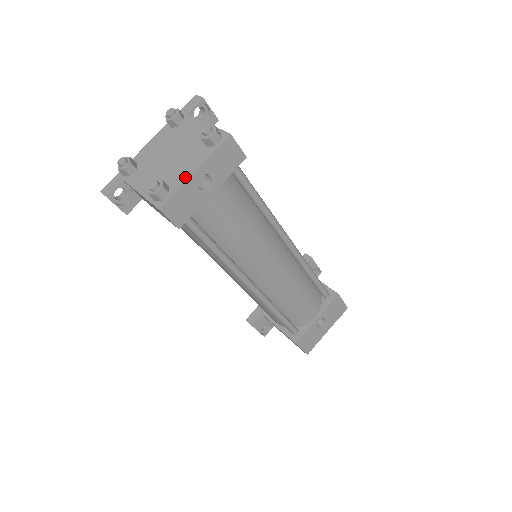
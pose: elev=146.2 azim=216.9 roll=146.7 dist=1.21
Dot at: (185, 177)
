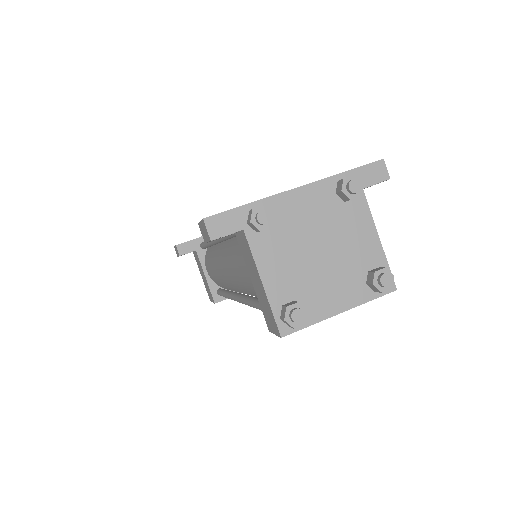
Dot at: (327, 312)
